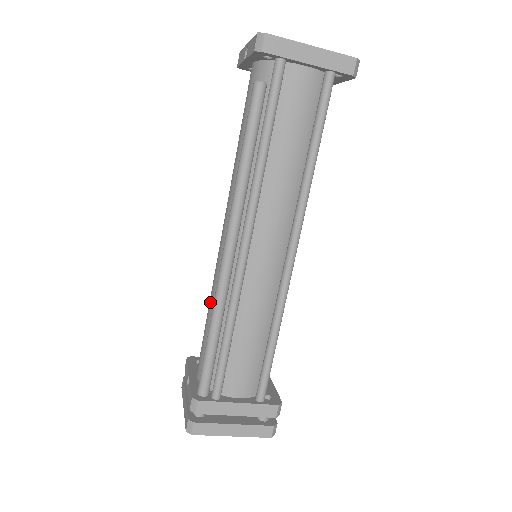
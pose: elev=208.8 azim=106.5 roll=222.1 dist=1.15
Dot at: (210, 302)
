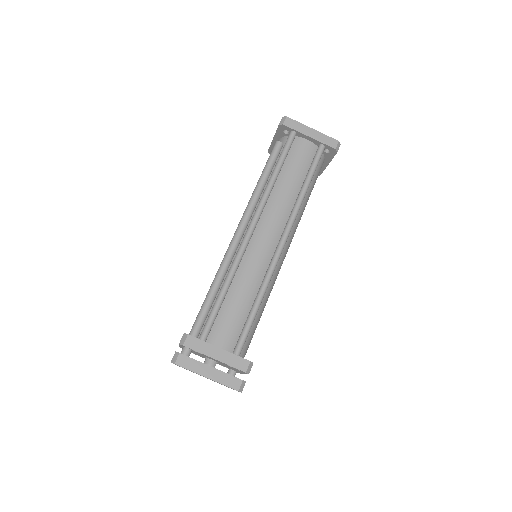
Dot at: occluded
